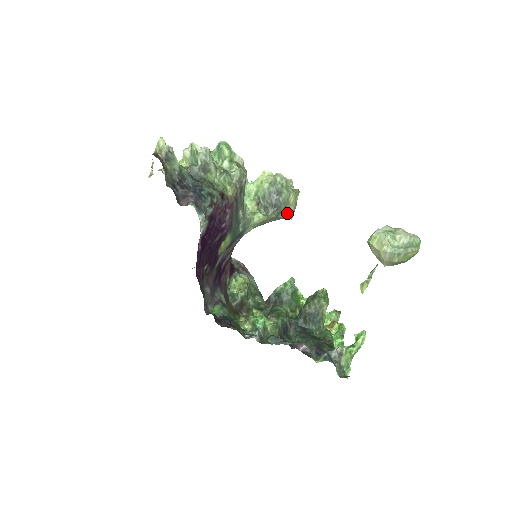
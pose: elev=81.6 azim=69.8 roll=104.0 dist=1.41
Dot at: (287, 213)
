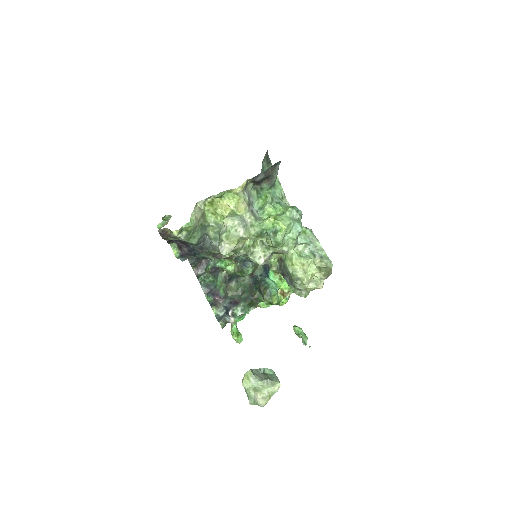
Dot at: occluded
